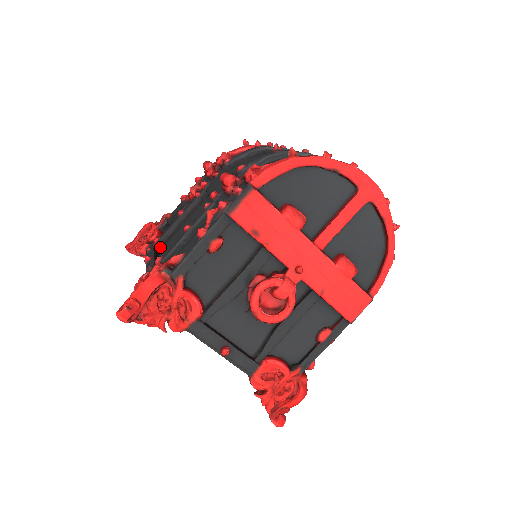
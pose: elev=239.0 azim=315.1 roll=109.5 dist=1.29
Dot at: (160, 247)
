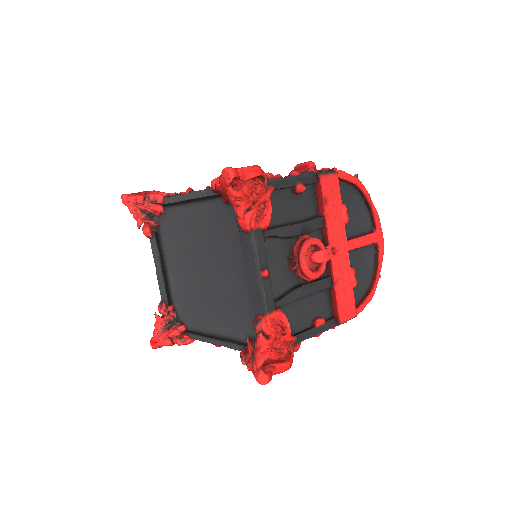
Dot at: occluded
